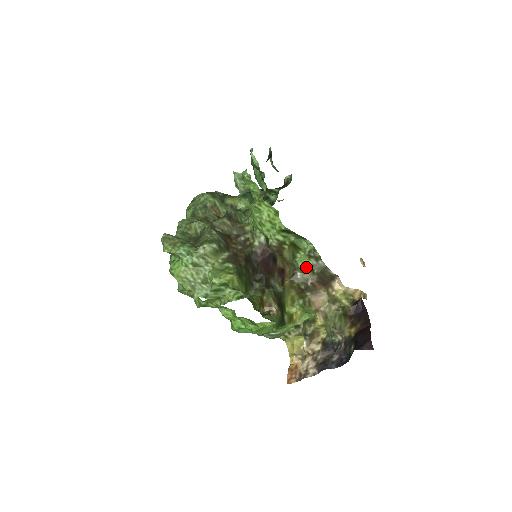
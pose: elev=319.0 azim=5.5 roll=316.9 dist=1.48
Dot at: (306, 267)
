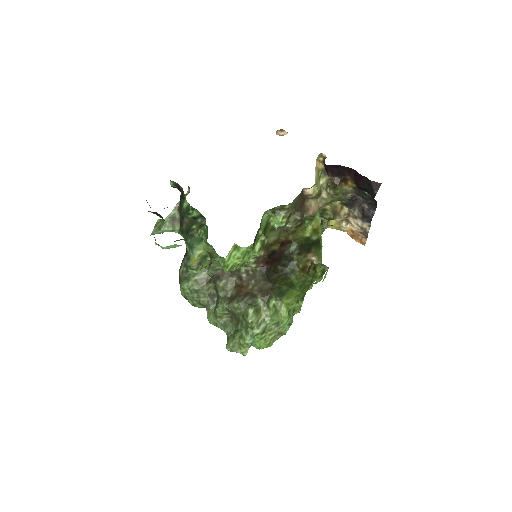
Dot at: (286, 221)
